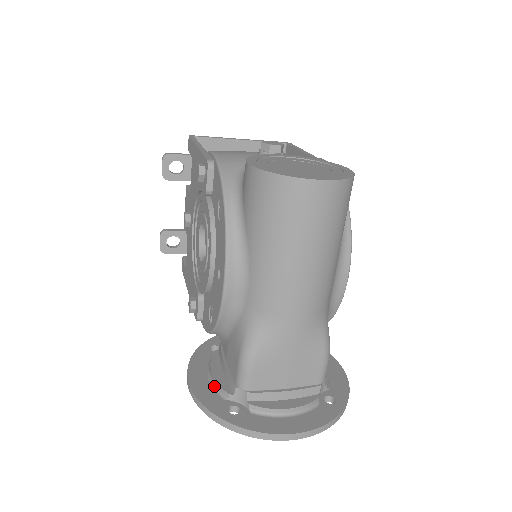
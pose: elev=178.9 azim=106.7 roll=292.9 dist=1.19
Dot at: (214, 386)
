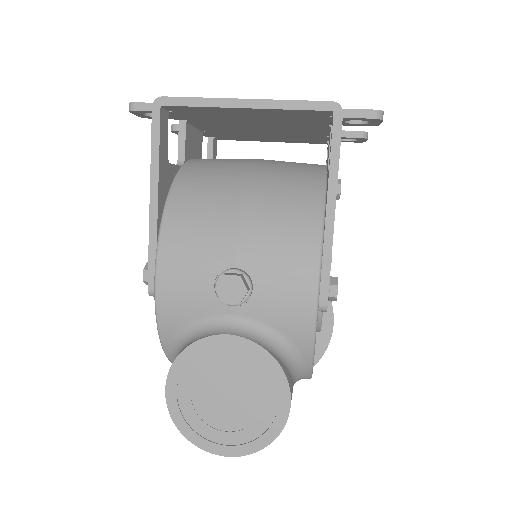
Dot at: occluded
